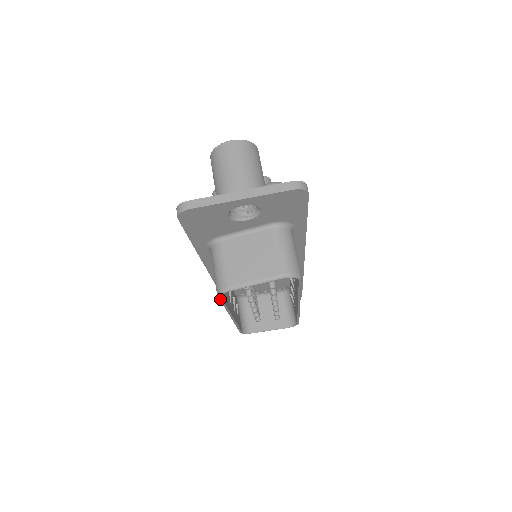
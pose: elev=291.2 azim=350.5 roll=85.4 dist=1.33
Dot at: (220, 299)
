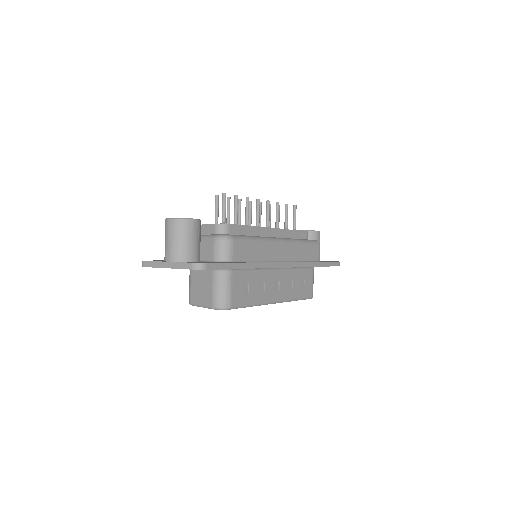
Dot at: occluded
